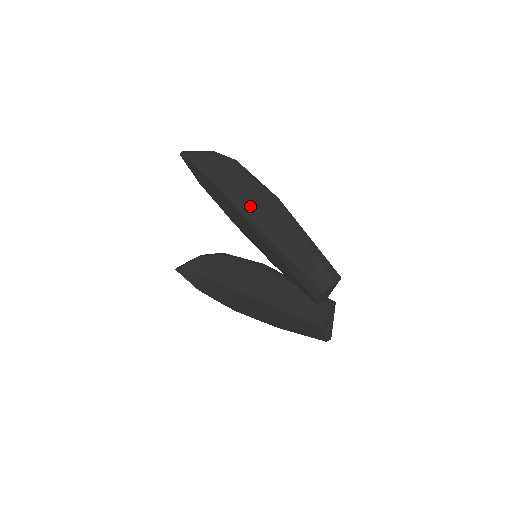
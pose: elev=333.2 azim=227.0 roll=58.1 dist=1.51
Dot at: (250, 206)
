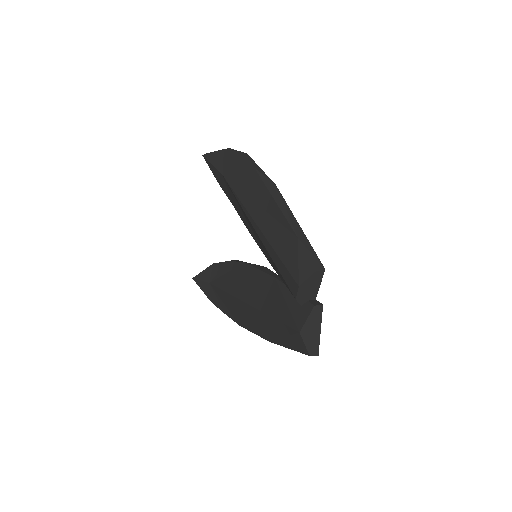
Dot at: (250, 197)
